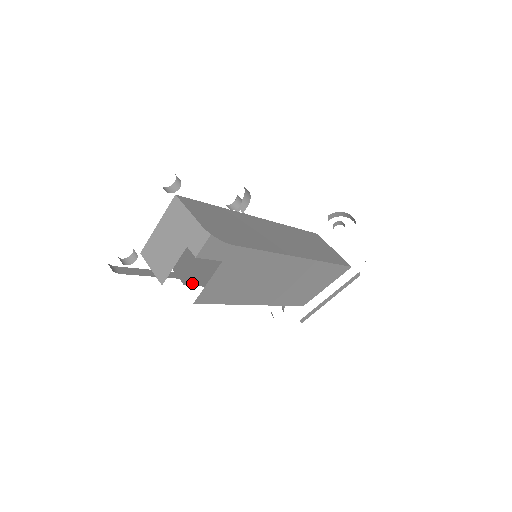
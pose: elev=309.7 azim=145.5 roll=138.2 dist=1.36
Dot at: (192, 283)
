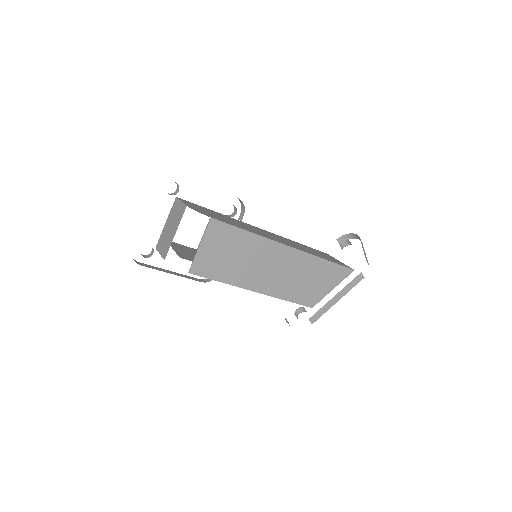
Dot at: (189, 259)
